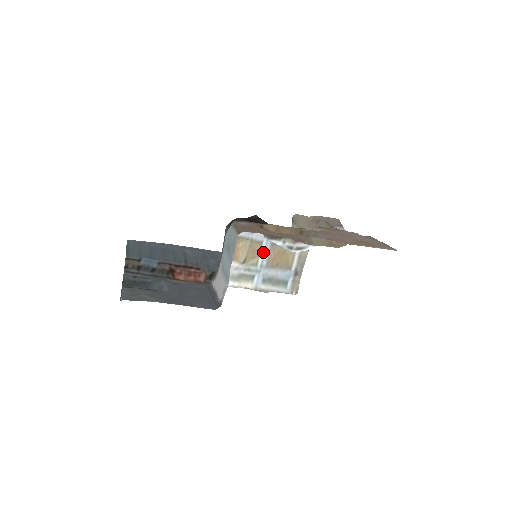
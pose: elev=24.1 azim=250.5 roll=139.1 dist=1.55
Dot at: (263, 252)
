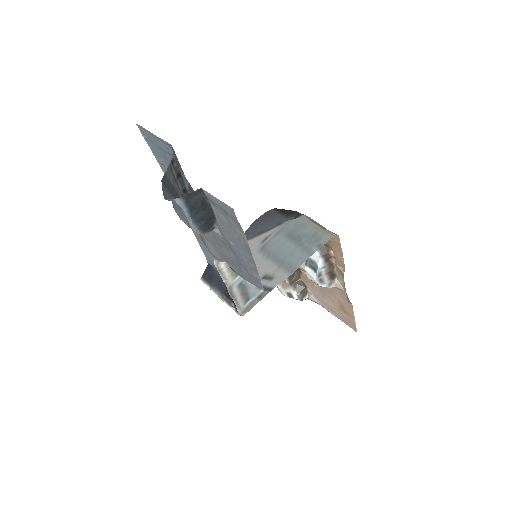
Dot at: occluded
